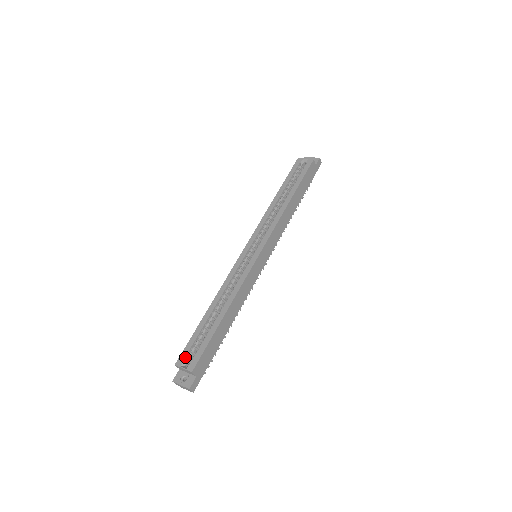
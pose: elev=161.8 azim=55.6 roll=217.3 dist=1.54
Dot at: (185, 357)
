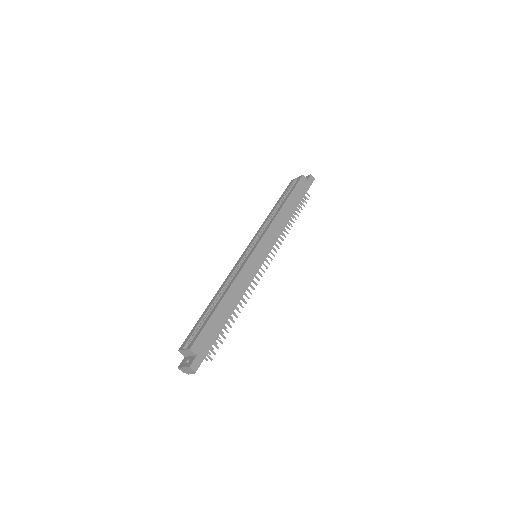
Dot at: (187, 342)
